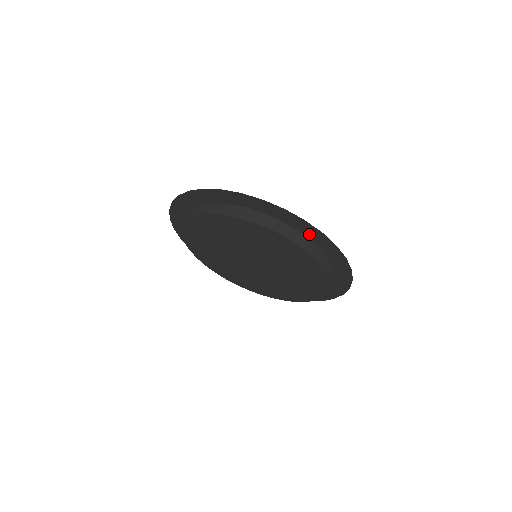
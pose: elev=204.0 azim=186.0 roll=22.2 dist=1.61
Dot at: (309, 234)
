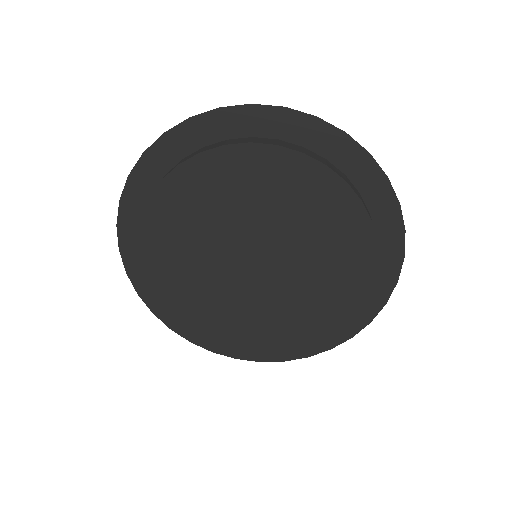
Dot at: (376, 206)
